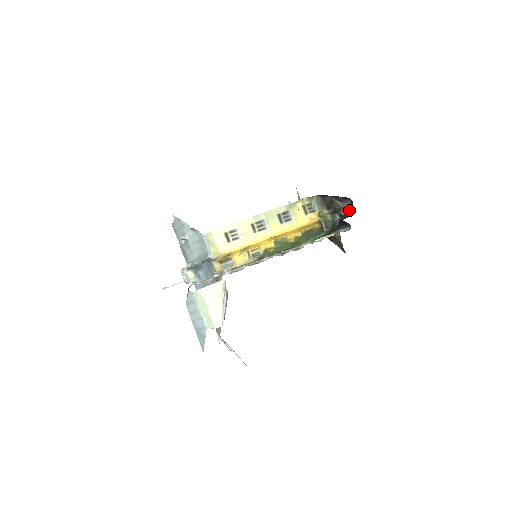
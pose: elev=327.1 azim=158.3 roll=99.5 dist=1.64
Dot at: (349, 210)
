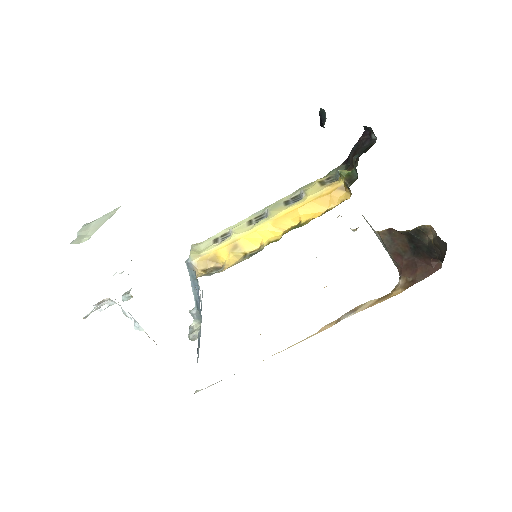
Dot at: (374, 143)
